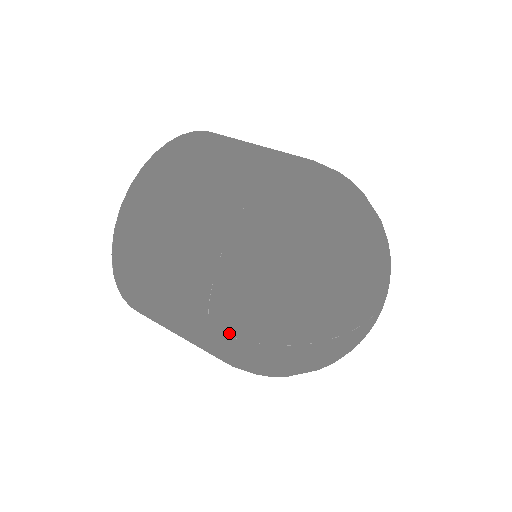
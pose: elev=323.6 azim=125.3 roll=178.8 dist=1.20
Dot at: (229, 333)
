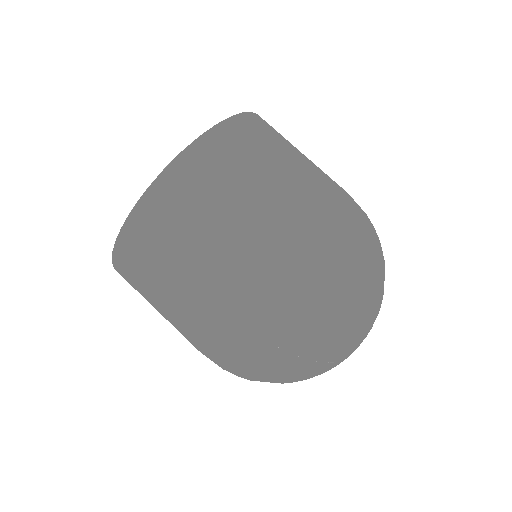
Dot at: (254, 327)
